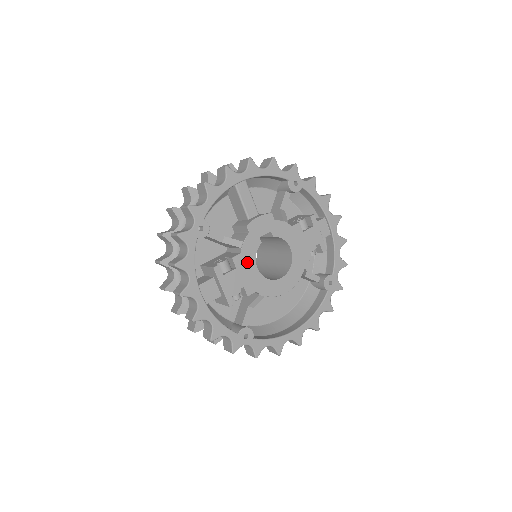
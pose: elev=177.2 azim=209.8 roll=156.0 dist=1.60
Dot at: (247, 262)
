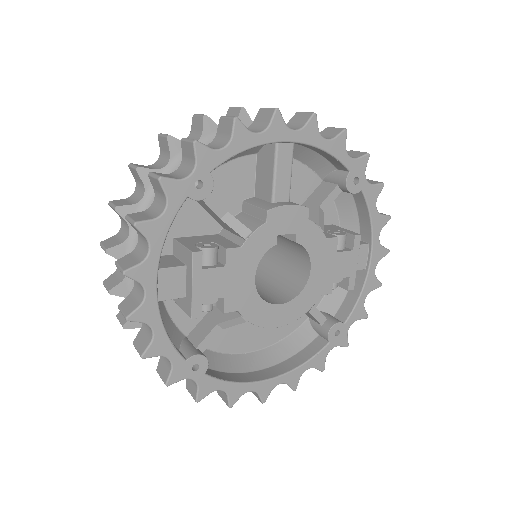
Dot at: (245, 263)
